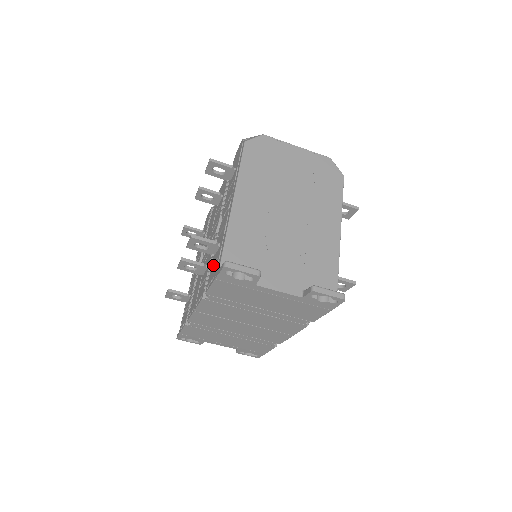
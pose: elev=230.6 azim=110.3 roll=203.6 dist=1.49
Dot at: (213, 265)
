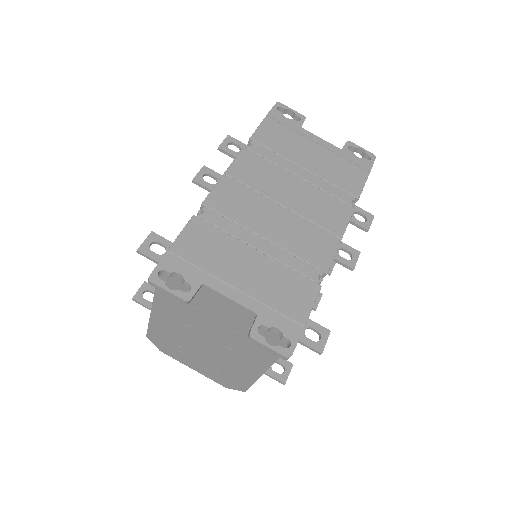
Dot at: occluded
